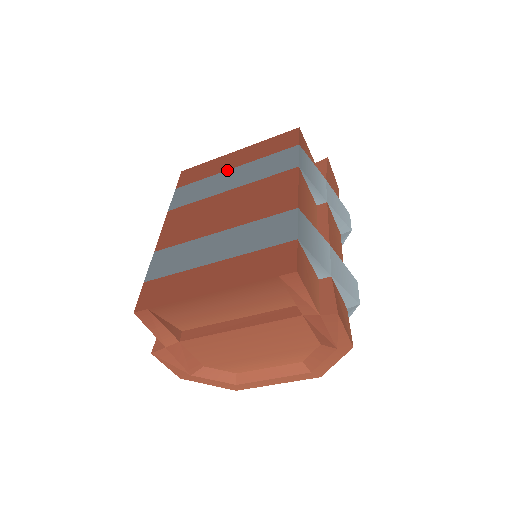
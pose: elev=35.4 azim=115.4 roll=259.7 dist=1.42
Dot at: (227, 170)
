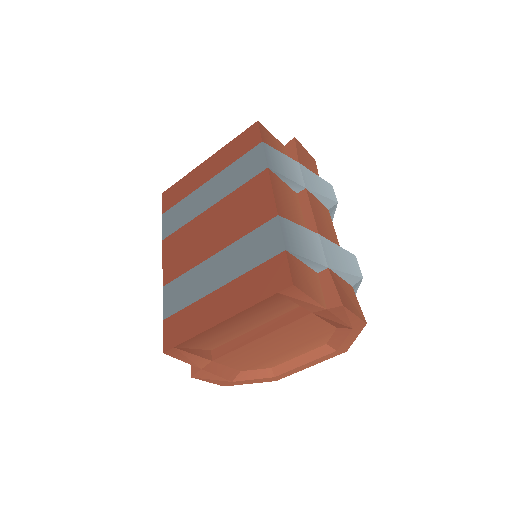
Dot at: (203, 184)
